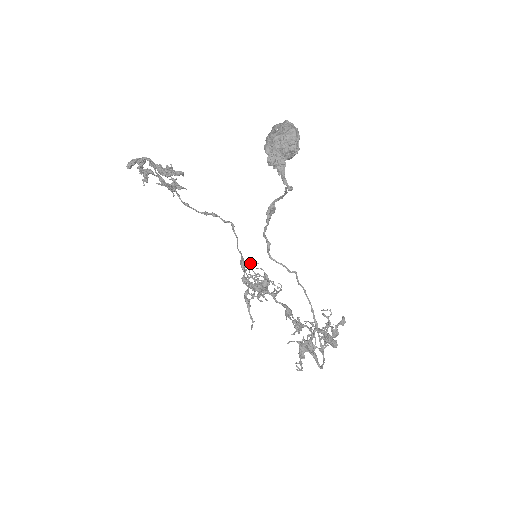
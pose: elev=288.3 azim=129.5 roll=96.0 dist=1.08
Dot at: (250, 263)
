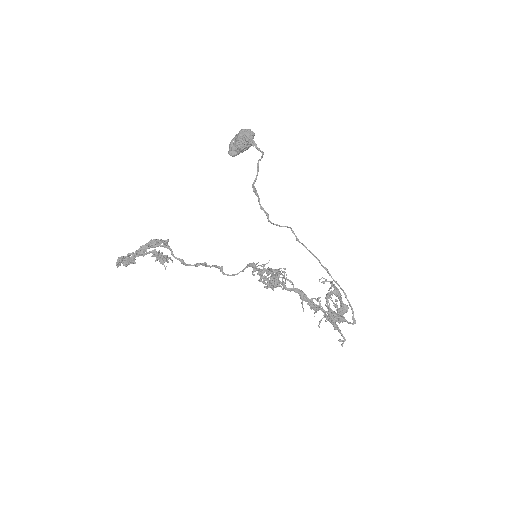
Dot at: (255, 264)
